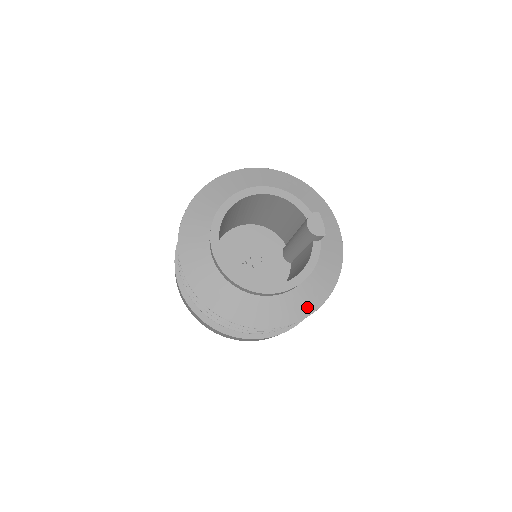
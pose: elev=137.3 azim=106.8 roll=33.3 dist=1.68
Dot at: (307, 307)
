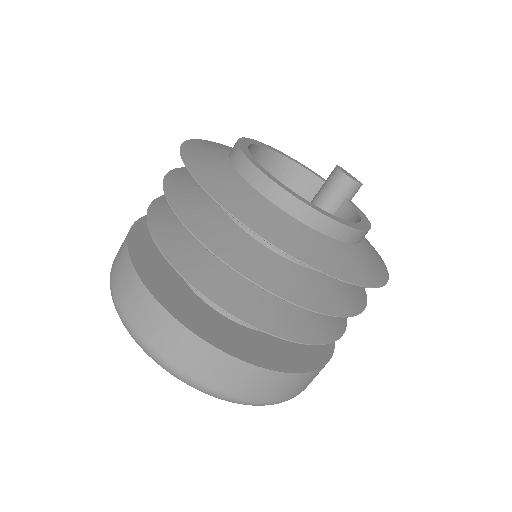
Dot at: (381, 269)
